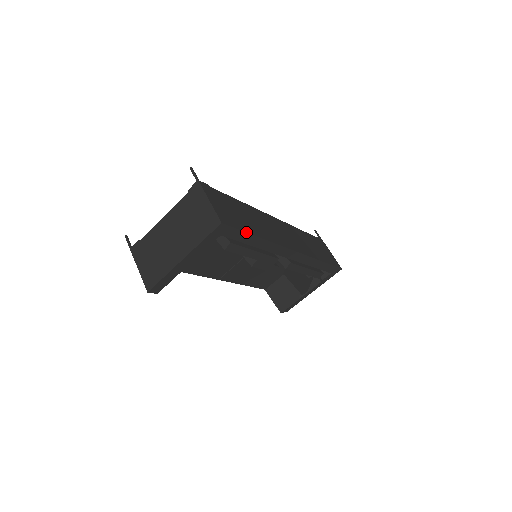
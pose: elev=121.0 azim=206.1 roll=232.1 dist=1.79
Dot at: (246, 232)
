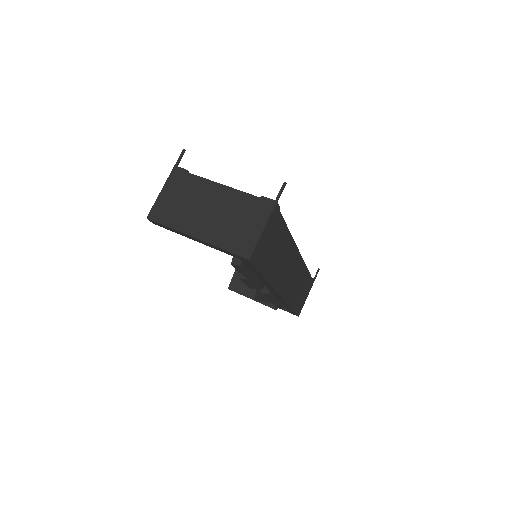
Dot at: (260, 272)
